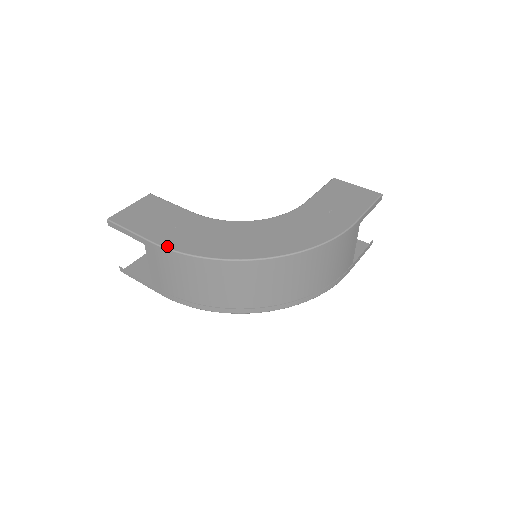
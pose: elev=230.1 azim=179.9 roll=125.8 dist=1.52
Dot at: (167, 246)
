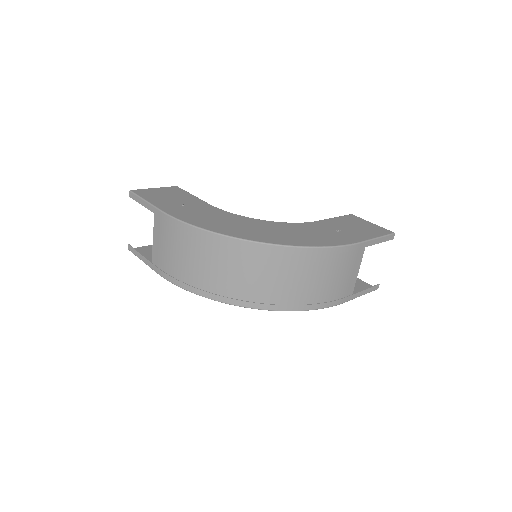
Dot at: (173, 215)
